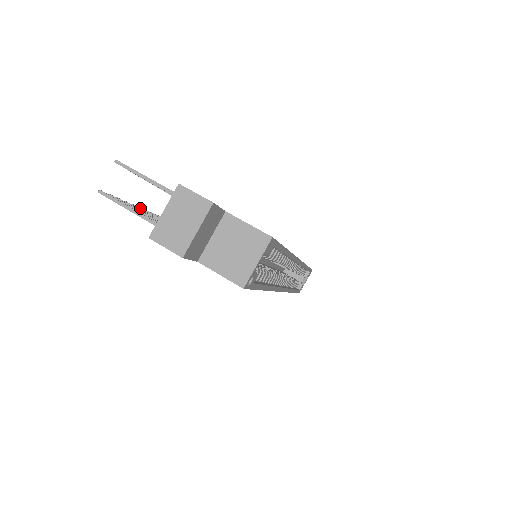
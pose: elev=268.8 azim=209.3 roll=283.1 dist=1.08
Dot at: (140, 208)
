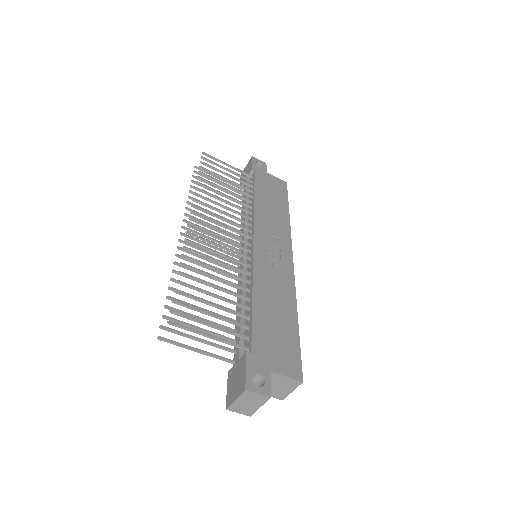
Dot at: (175, 299)
